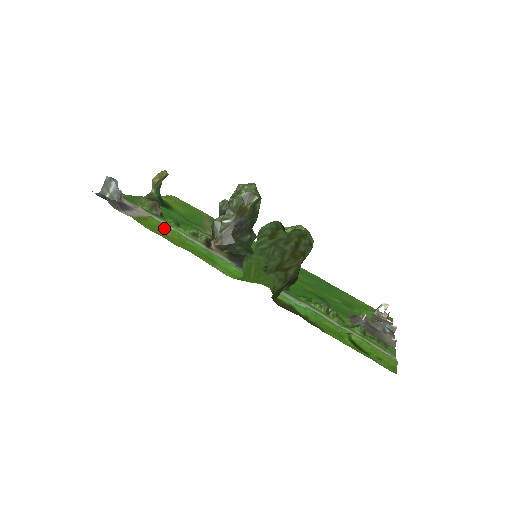
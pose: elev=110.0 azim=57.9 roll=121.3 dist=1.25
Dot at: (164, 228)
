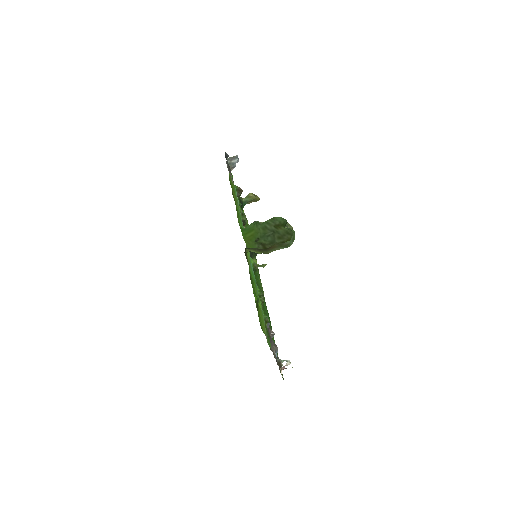
Dot at: (235, 192)
